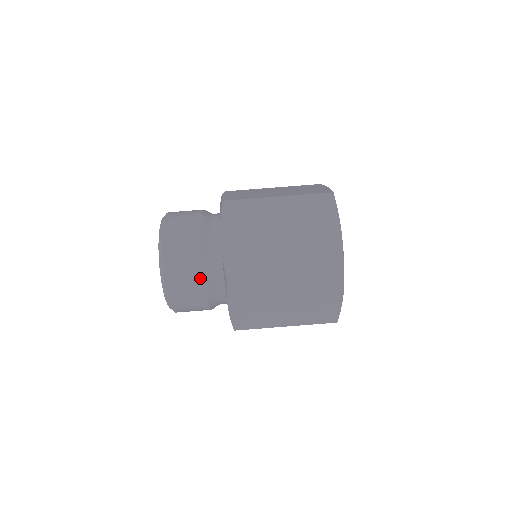
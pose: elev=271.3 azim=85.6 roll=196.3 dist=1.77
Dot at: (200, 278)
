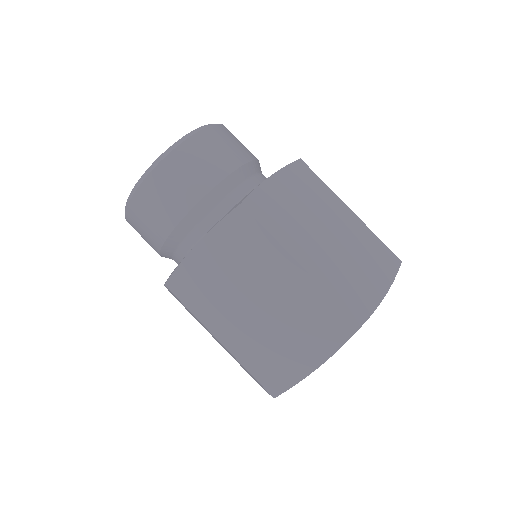
Dot at: (160, 241)
